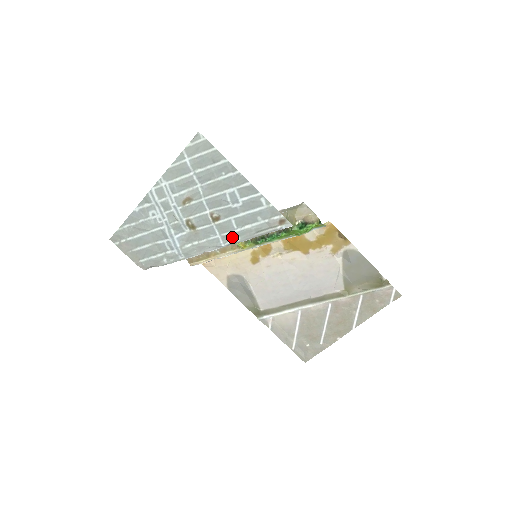
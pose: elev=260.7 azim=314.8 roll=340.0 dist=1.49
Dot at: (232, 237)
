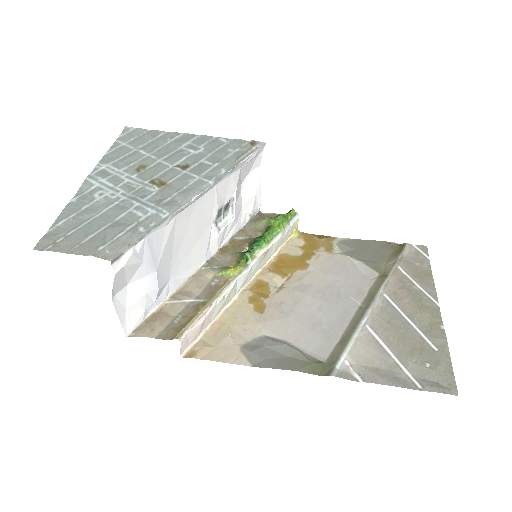
Dot at: (214, 172)
